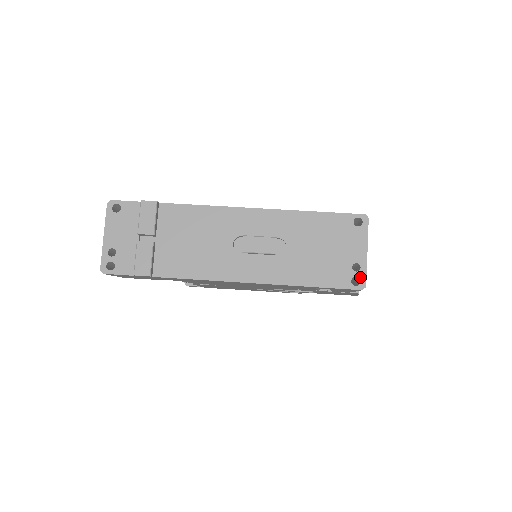
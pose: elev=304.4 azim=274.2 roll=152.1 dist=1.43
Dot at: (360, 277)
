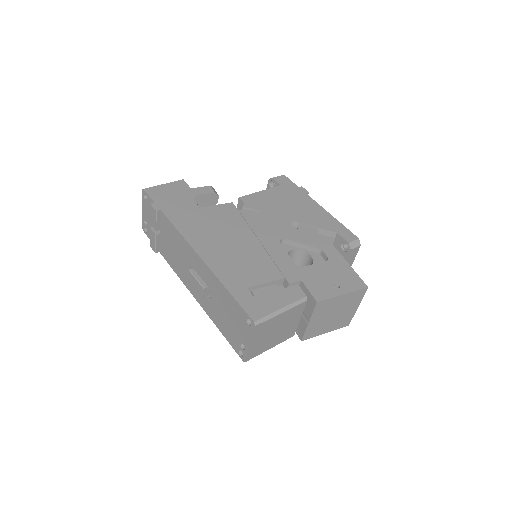
Dot at: (243, 354)
